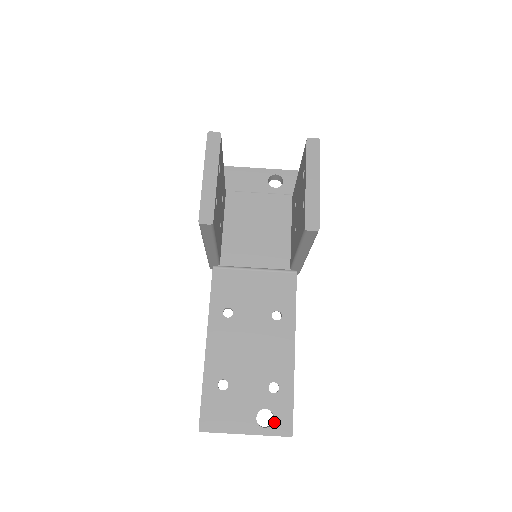
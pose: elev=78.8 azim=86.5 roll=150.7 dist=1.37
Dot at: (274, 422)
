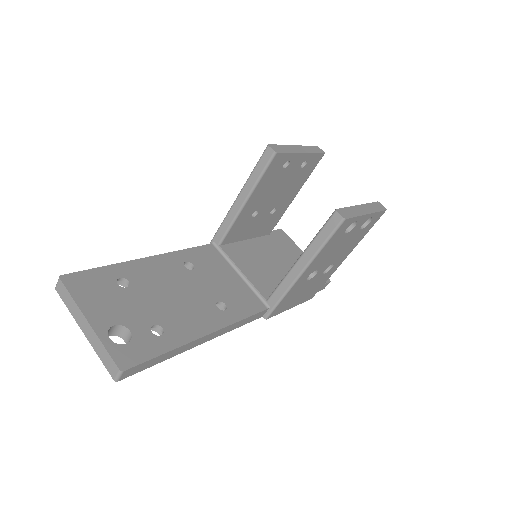
Dot at: (123, 345)
